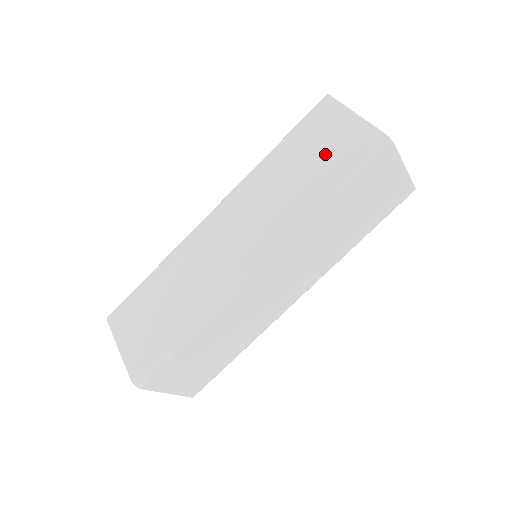
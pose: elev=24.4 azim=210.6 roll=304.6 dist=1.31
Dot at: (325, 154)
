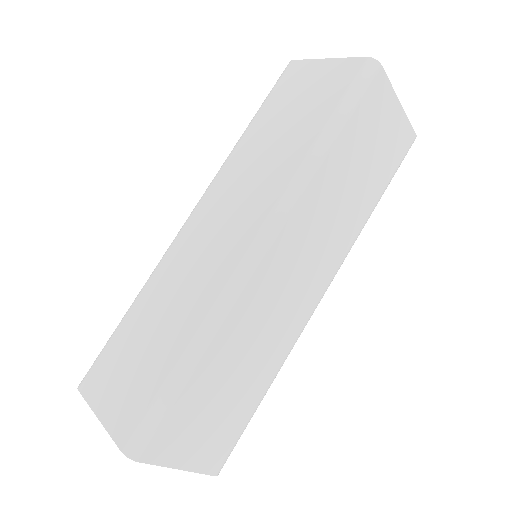
Dot at: (307, 104)
